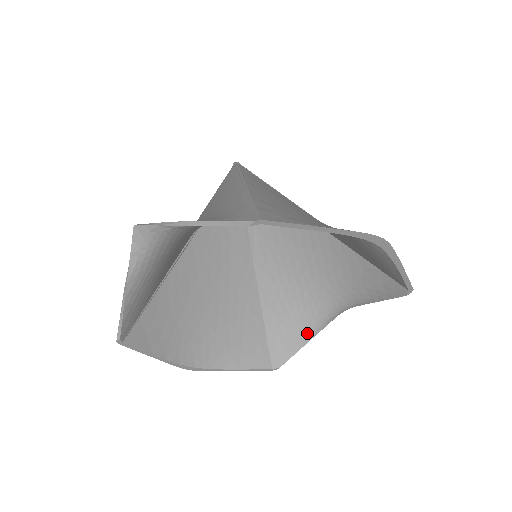
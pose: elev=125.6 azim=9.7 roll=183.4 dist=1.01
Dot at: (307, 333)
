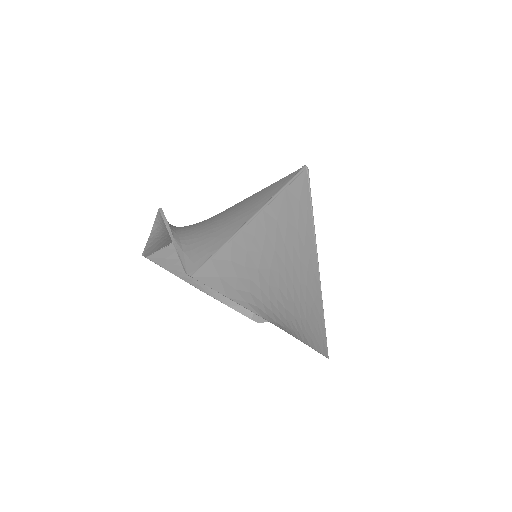
Dot at: occluded
